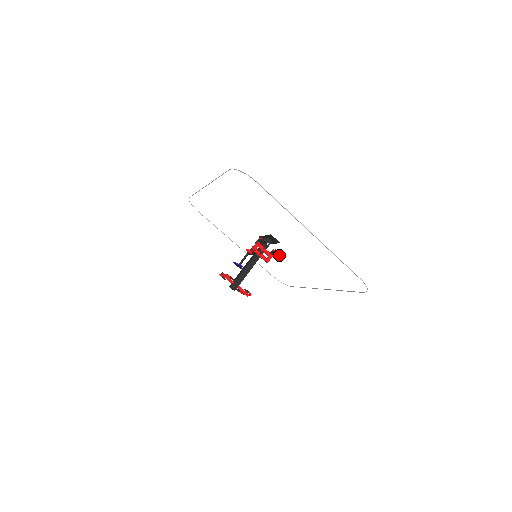
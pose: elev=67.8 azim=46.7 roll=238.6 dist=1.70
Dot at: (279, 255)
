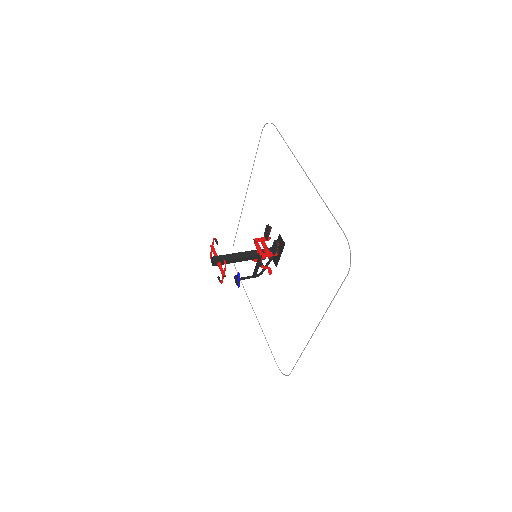
Dot at: (277, 246)
